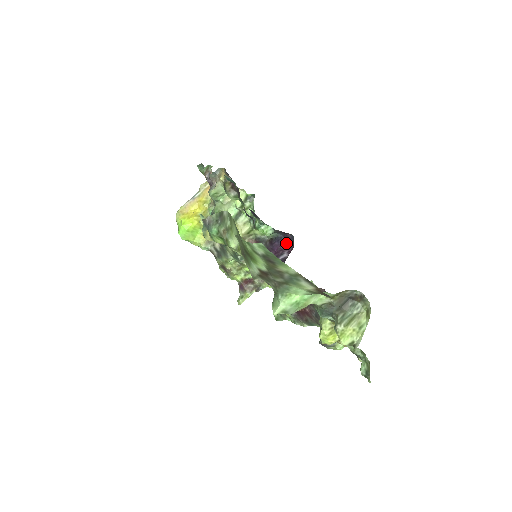
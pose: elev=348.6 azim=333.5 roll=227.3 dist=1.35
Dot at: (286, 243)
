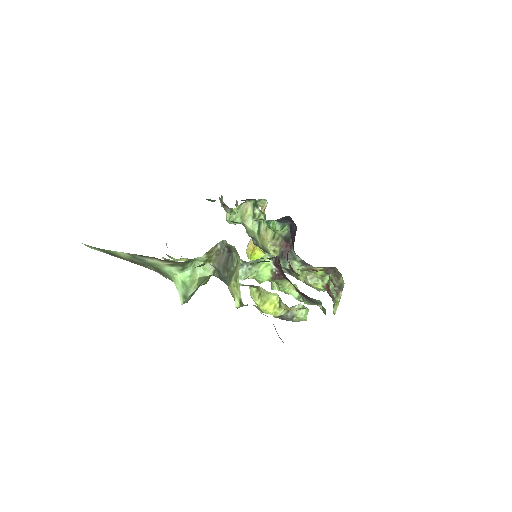
Dot at: (295, 228)
